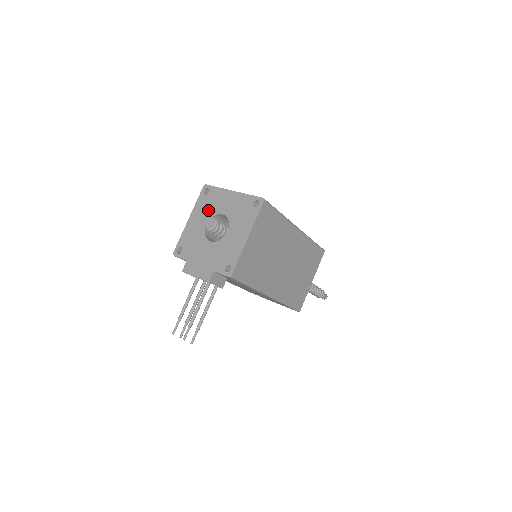
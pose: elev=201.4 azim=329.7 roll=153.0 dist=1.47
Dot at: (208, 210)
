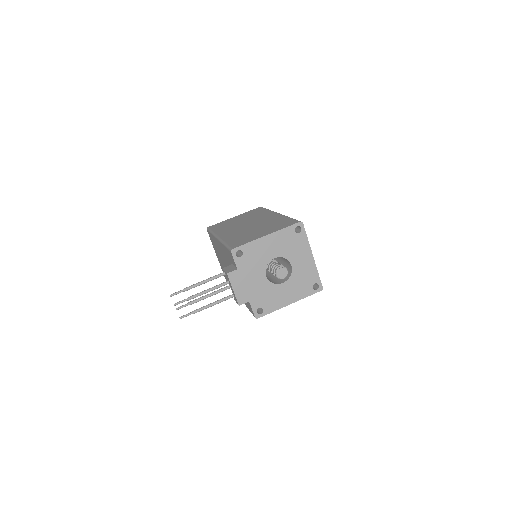
Dot at: (286, 248)
